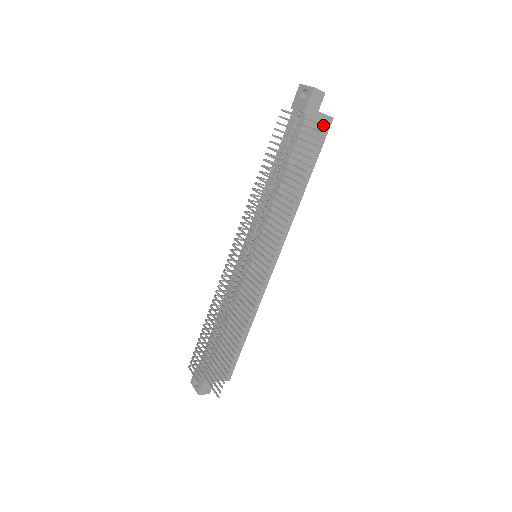
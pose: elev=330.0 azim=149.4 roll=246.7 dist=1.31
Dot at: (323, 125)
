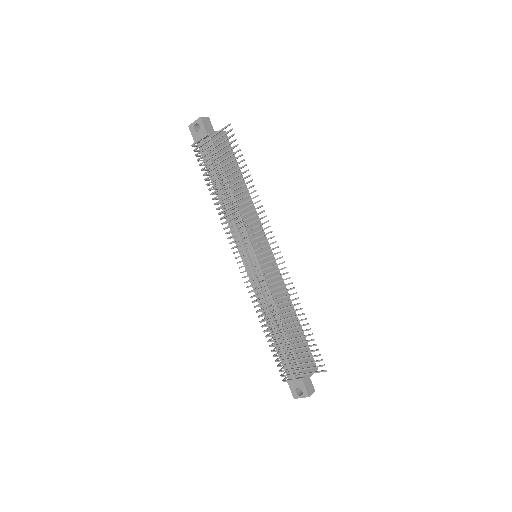
Dot at: (229, 125)
